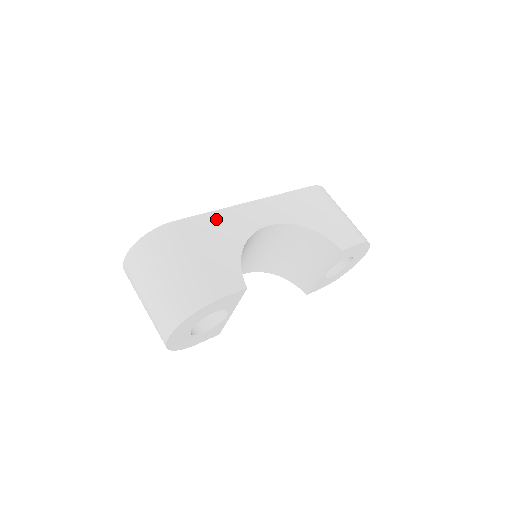
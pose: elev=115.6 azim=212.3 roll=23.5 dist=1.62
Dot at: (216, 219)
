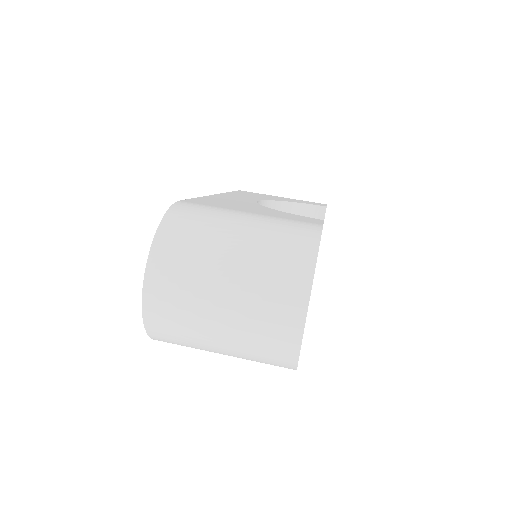
Dot at: (212, 199)
